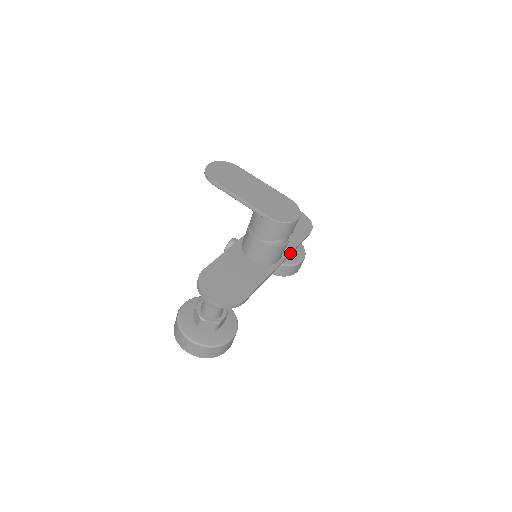
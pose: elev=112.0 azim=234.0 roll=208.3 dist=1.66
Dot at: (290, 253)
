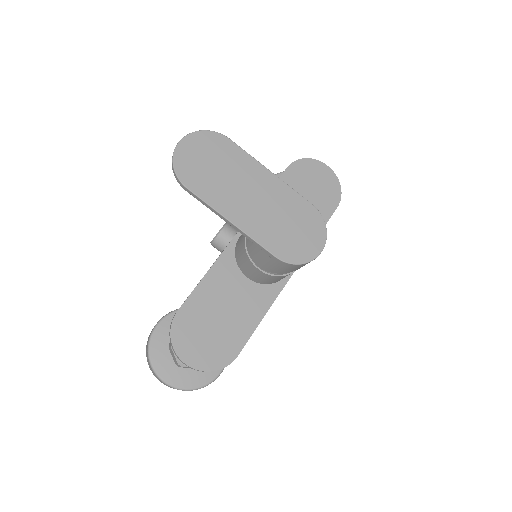
Dot at: occluded
